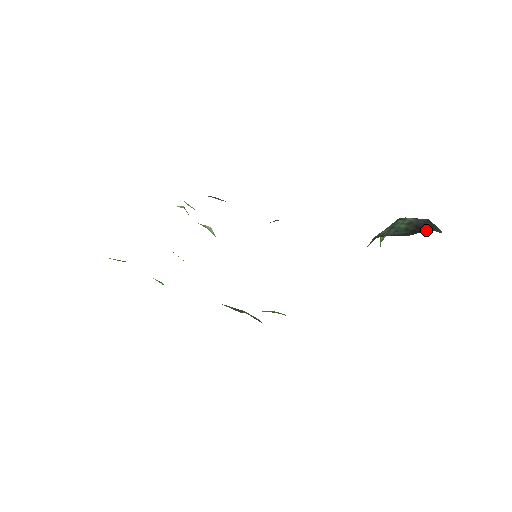
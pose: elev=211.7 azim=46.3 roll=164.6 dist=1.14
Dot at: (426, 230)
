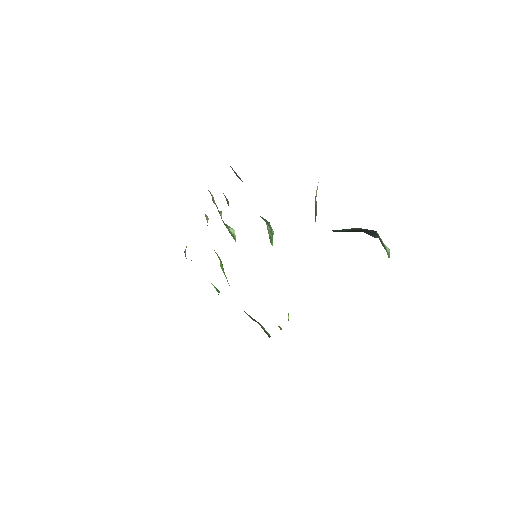
Dot at: occluded
